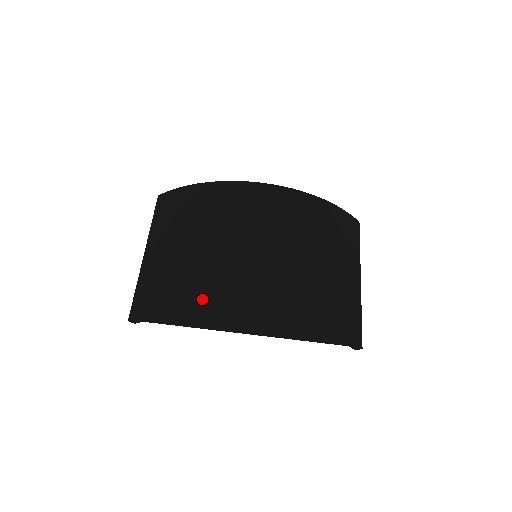
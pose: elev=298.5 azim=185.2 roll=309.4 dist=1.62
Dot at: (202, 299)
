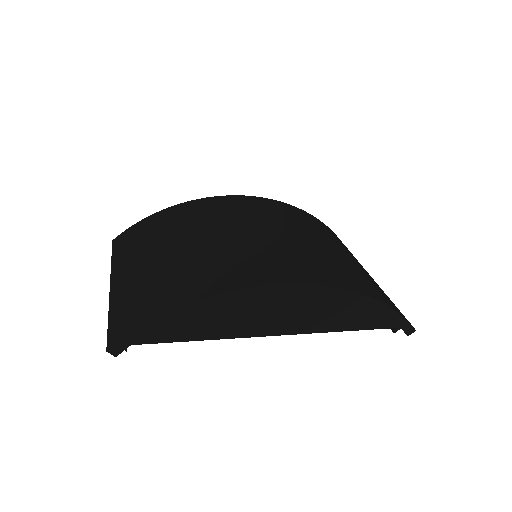
Dot at: (215, 281)
